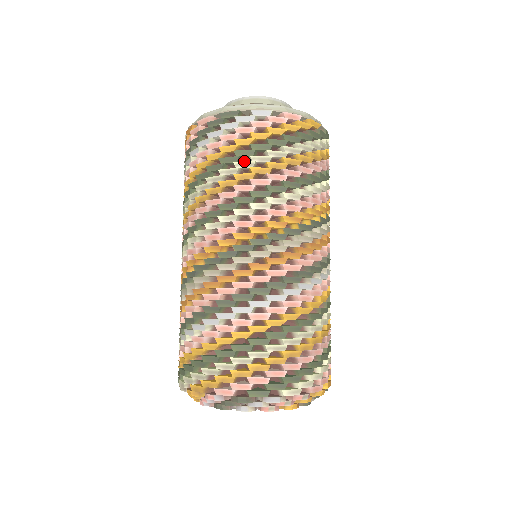
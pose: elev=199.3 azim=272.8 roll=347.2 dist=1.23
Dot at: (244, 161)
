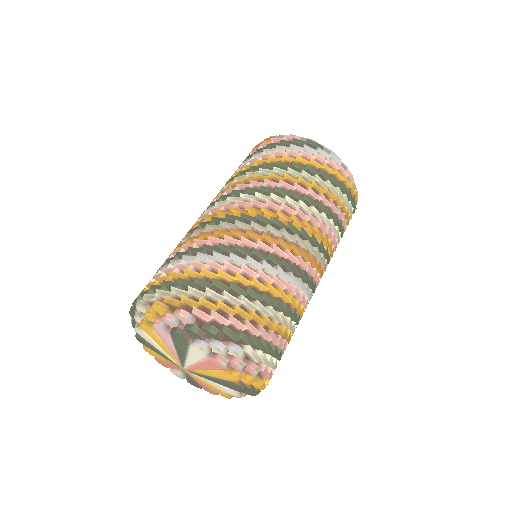
Dot at: occluded
